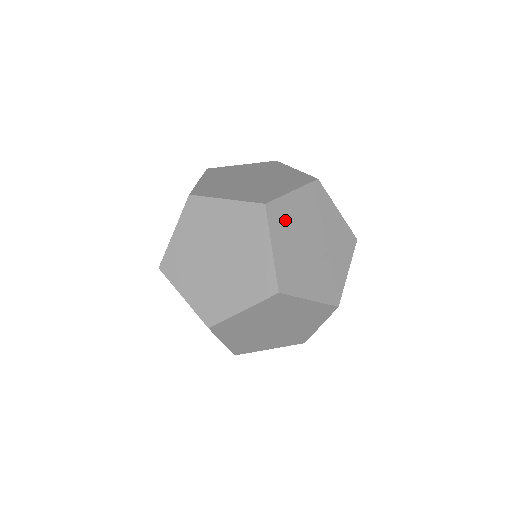
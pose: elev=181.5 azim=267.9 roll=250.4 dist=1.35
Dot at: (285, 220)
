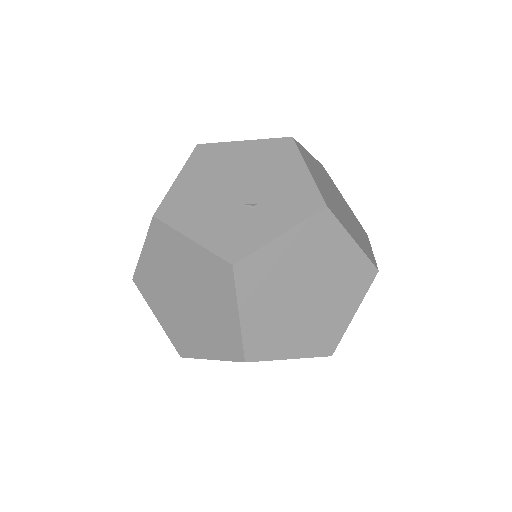
Dot at: (213, 161)
